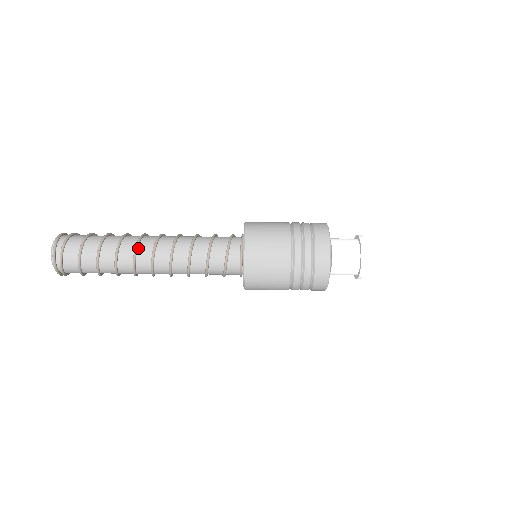
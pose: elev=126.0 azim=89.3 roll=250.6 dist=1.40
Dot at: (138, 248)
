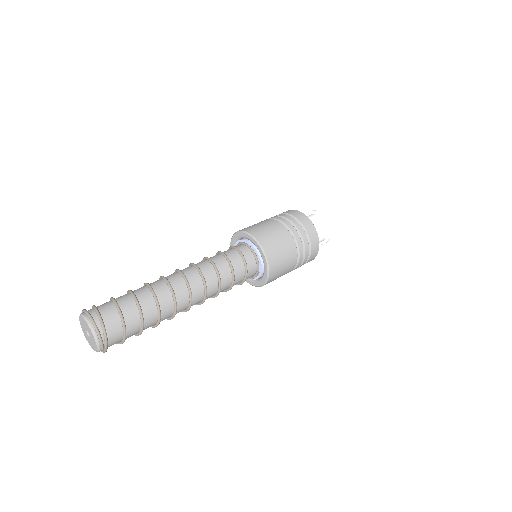
Dot at: (166, 279)
